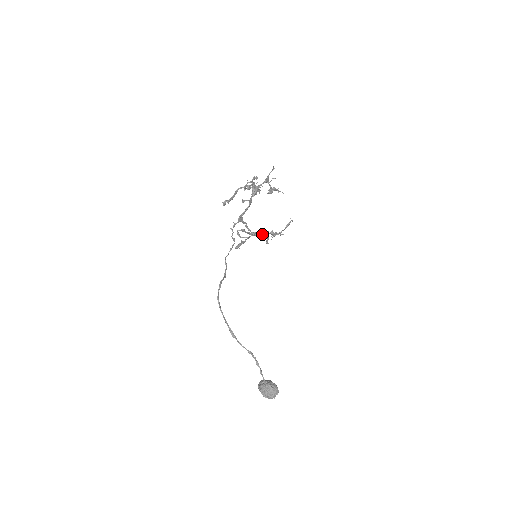
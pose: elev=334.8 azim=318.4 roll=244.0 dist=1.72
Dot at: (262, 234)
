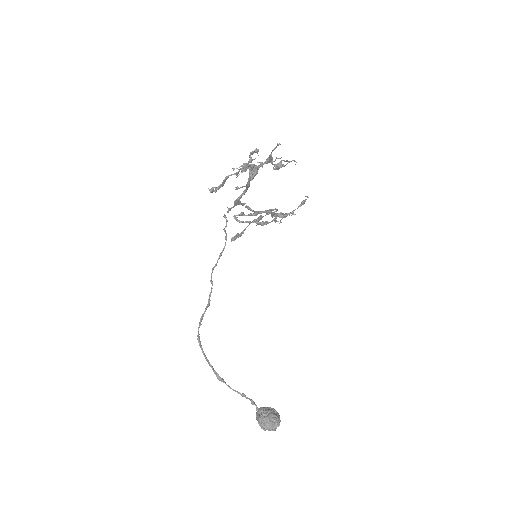
Dot at: (269, 210)
